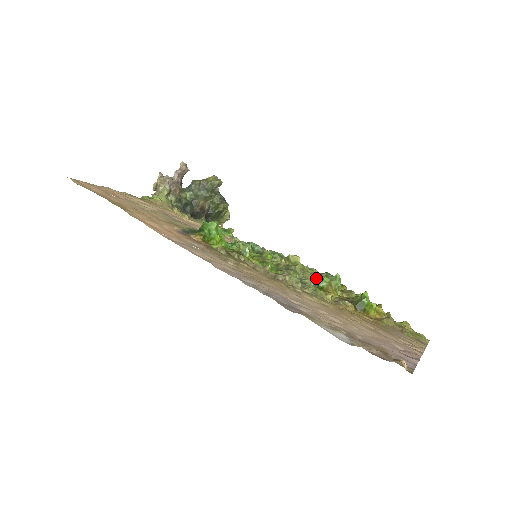
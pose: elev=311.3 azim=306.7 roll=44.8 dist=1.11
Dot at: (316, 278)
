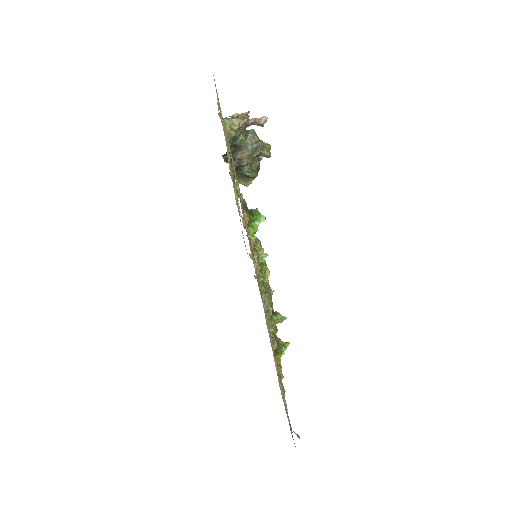
Dot at: occluded
